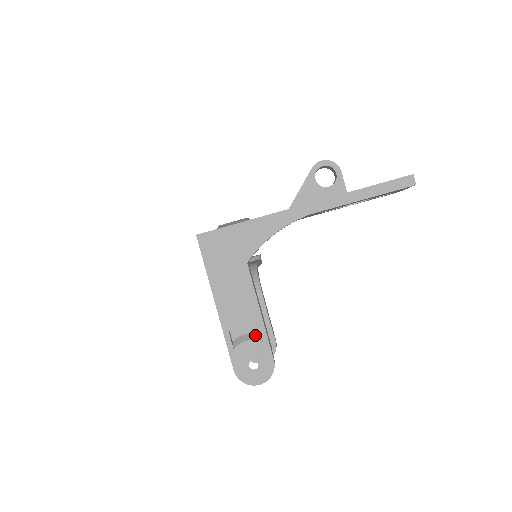
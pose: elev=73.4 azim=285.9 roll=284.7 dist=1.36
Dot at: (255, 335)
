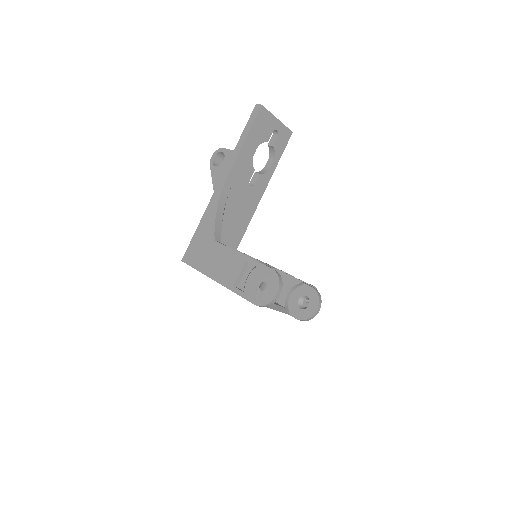
Dot at: (251, 271)
